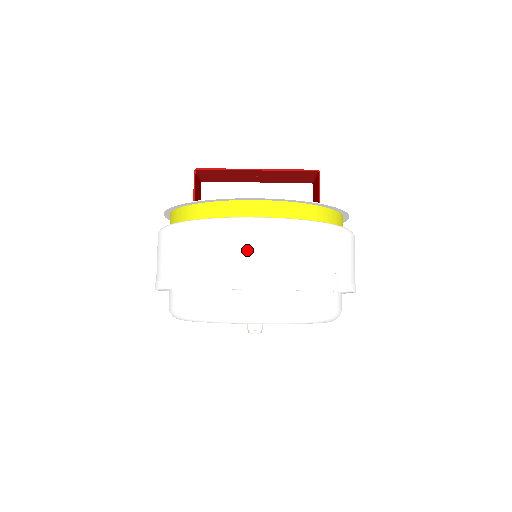
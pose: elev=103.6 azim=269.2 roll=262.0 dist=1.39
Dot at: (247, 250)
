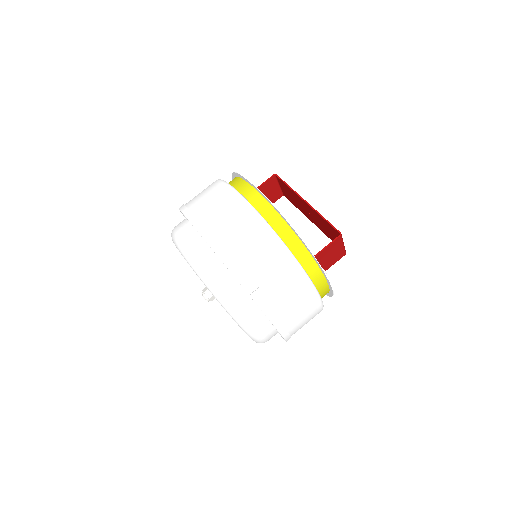
Dot at: (221, 210)
